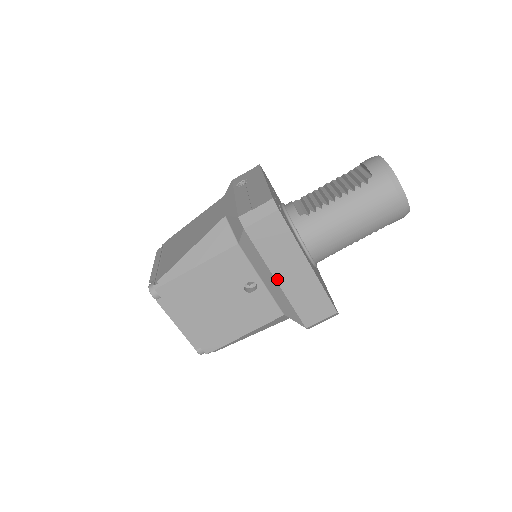
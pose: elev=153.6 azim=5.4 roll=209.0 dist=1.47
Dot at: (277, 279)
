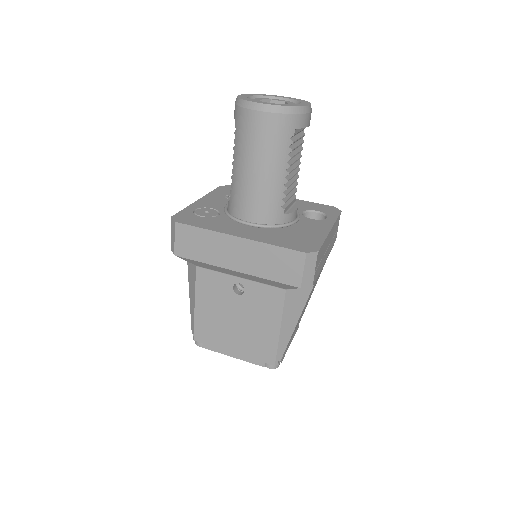
Dot at: (233, 269)
